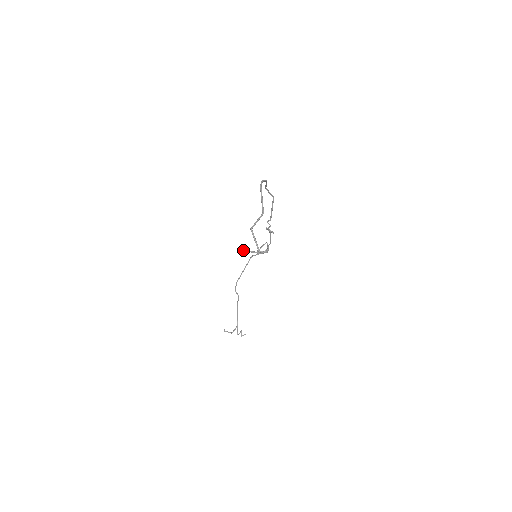
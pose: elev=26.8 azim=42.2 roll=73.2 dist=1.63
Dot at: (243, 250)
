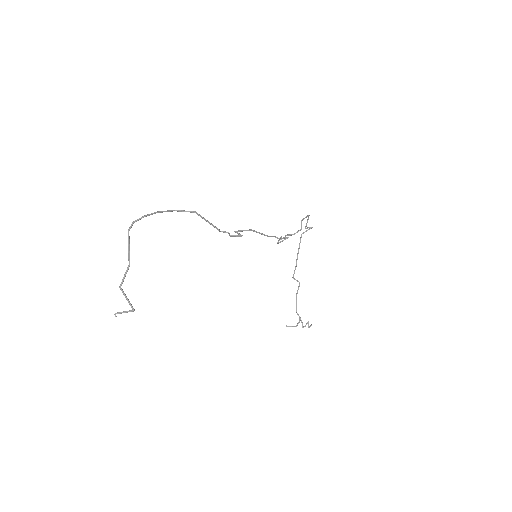
Dot at: (115, 314)
